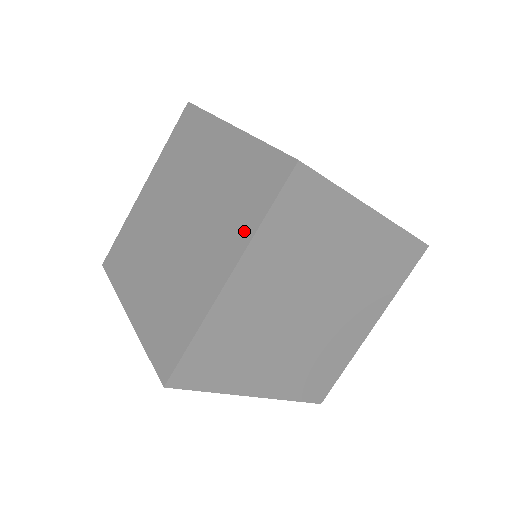
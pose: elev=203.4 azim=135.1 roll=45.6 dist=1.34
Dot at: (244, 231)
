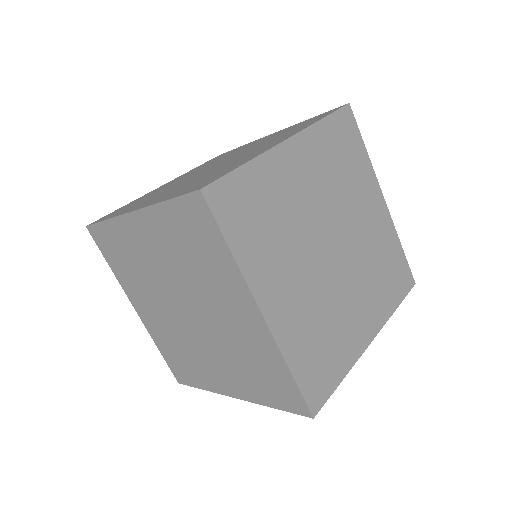
Dot at: (302, 128)
